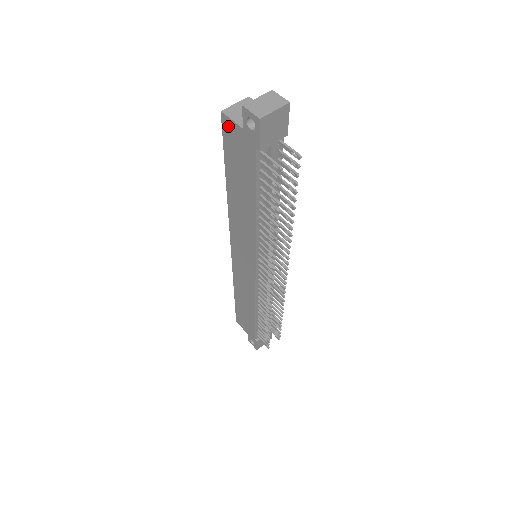
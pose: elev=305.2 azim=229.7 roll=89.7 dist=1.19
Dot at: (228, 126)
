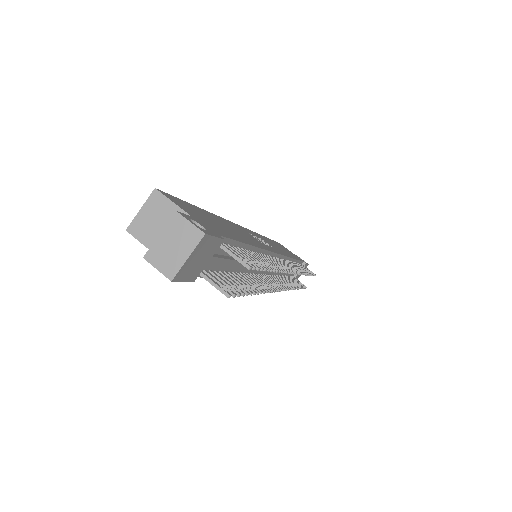
Dot at: occluded
